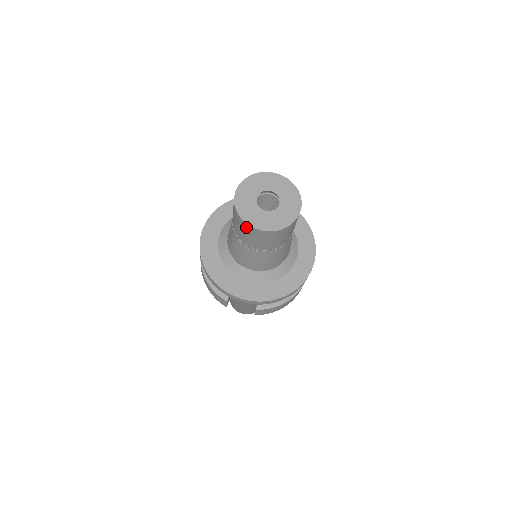
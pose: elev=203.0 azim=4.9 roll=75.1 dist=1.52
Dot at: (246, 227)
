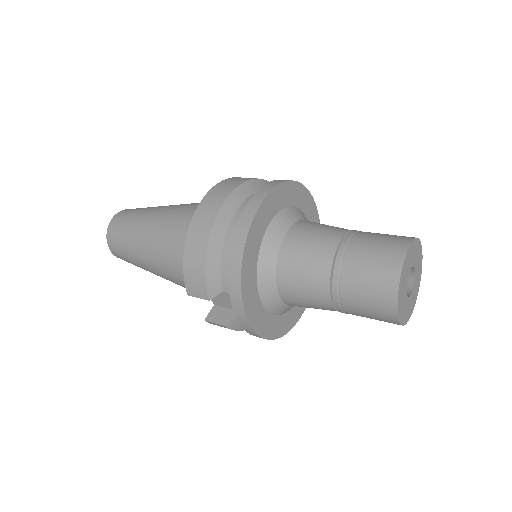
Dot at: (387, 300)
